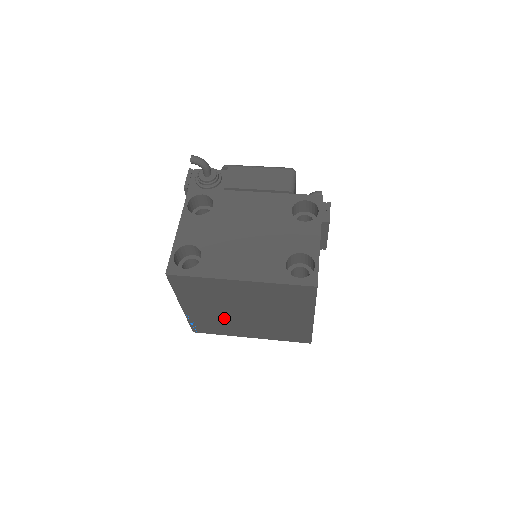
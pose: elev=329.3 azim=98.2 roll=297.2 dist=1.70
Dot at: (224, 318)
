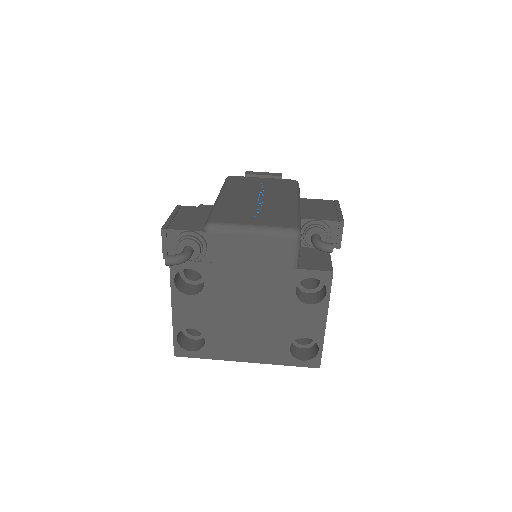
Dot at: occluded
